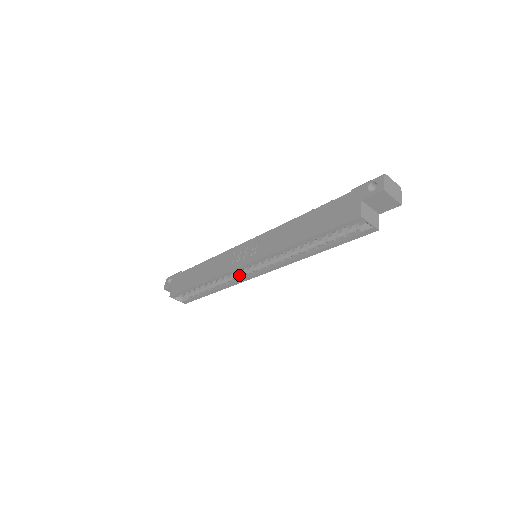
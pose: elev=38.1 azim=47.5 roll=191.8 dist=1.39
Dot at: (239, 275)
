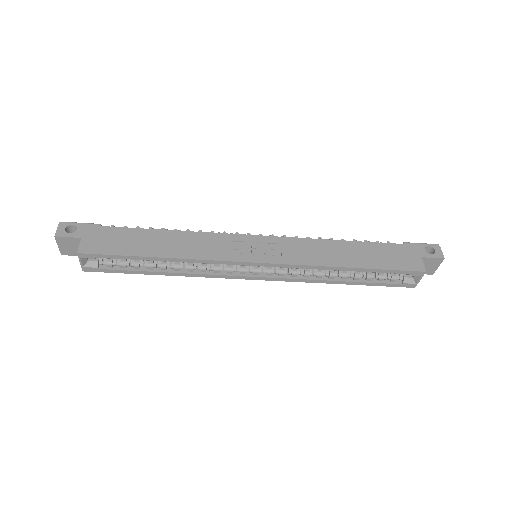
Dot at: (223, 268)
